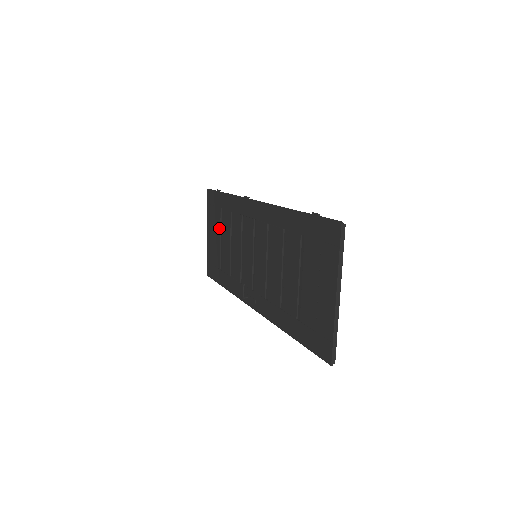
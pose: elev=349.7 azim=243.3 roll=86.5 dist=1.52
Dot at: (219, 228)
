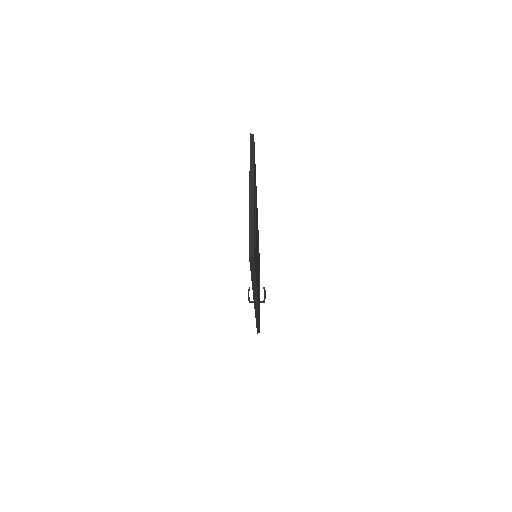
Dot at: occluded
